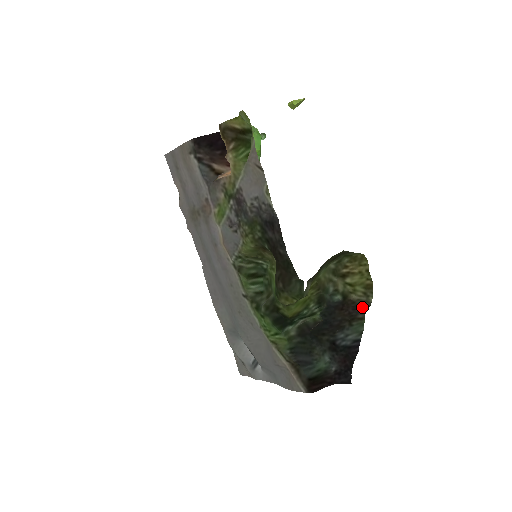
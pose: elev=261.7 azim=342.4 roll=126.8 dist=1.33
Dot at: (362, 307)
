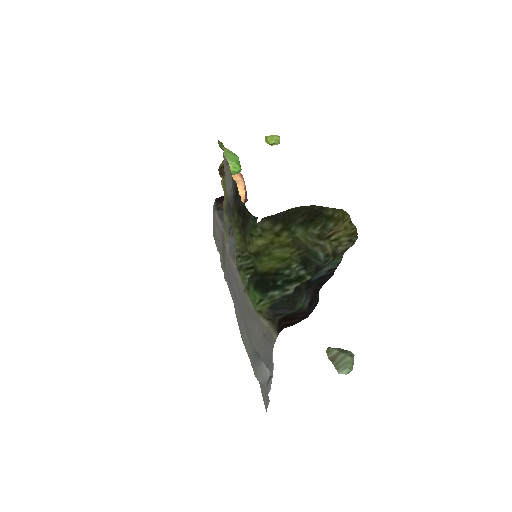
Dot at: (346, 250)
